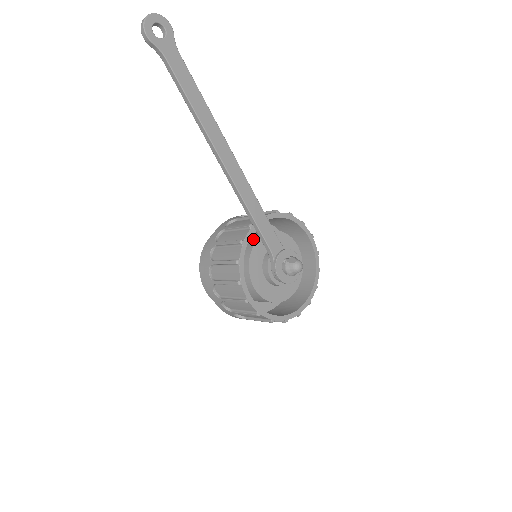
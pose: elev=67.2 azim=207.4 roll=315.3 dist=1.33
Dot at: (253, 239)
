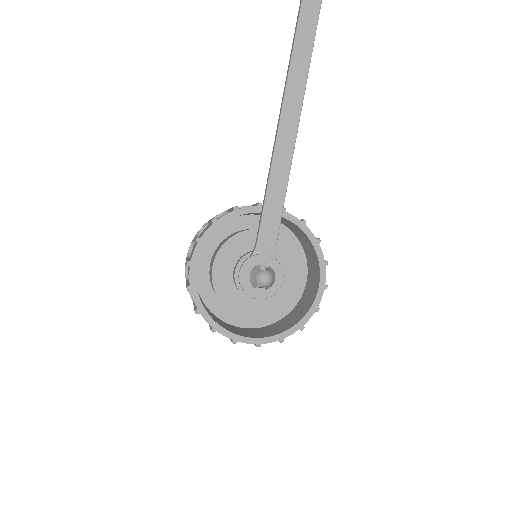
Dot at: occluded
